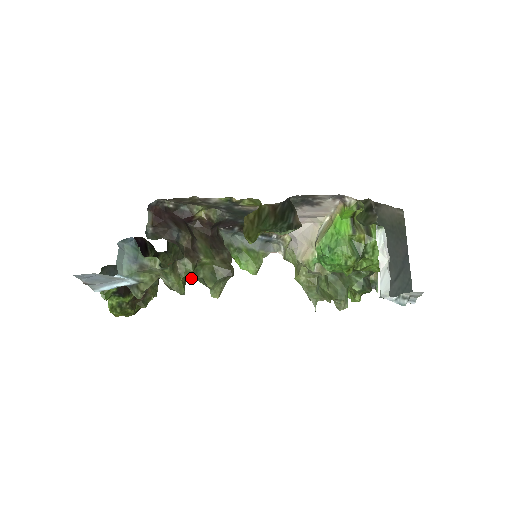
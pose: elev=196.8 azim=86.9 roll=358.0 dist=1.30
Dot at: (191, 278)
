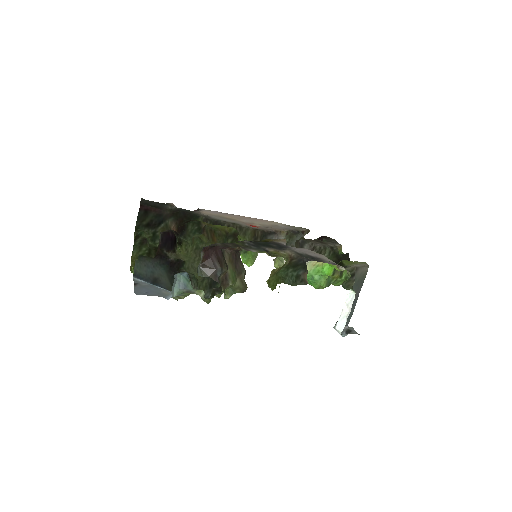
Dot at: occluded
